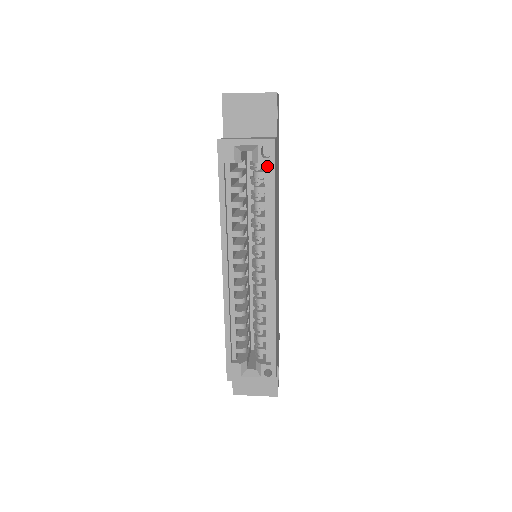
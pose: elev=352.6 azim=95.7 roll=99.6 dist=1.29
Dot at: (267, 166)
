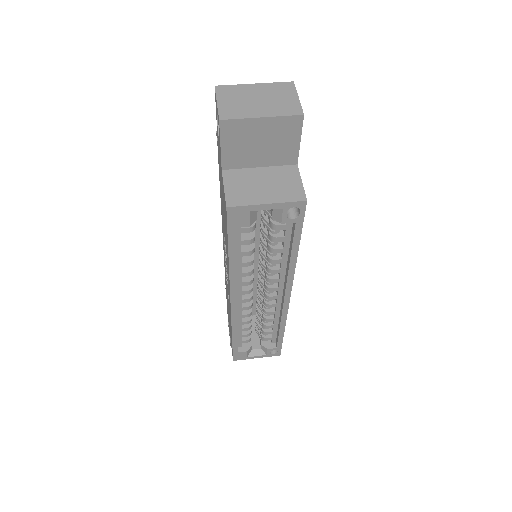
Dot at: occluded
